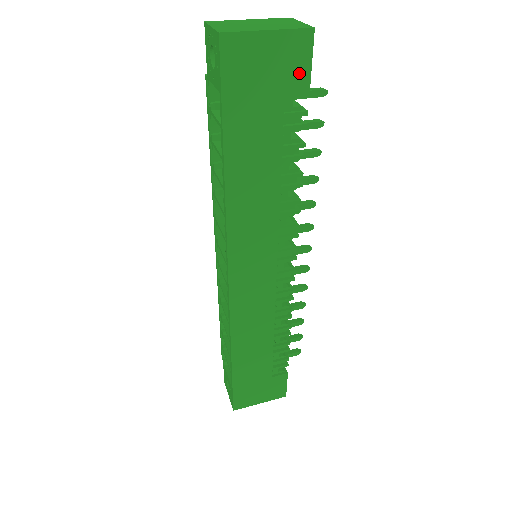
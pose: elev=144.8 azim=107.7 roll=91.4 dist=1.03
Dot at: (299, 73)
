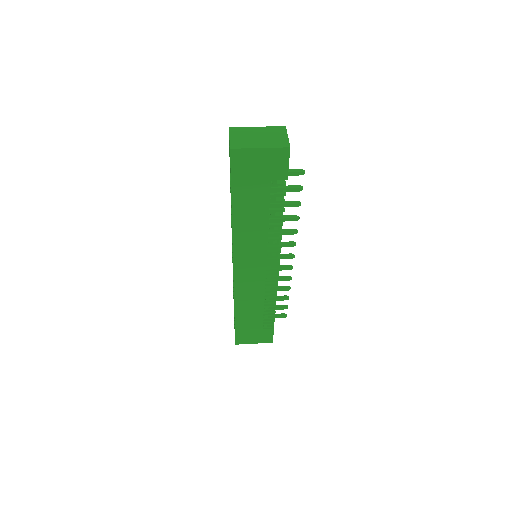
Dot at: (280, 169)
